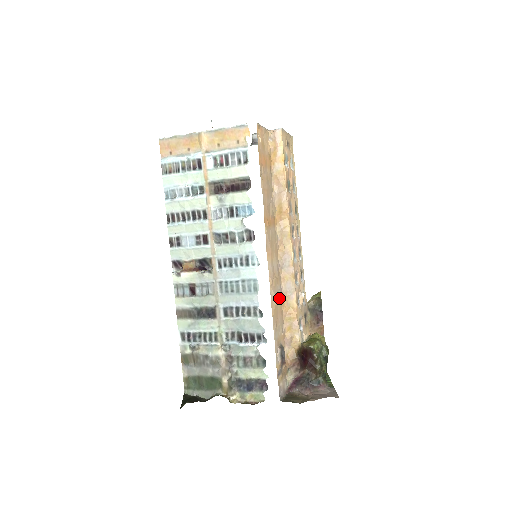
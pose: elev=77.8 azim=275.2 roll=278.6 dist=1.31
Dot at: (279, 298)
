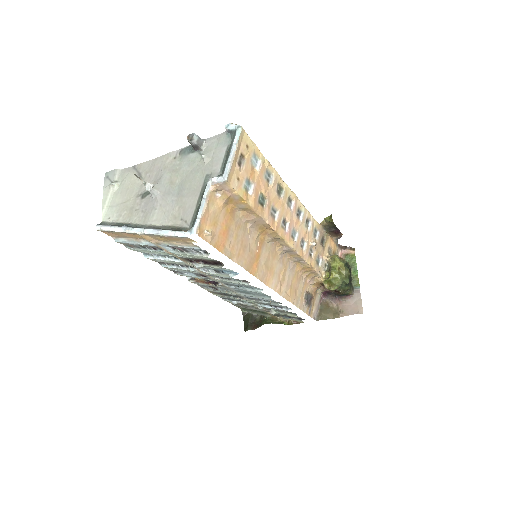
Dot at: (291, 275)
